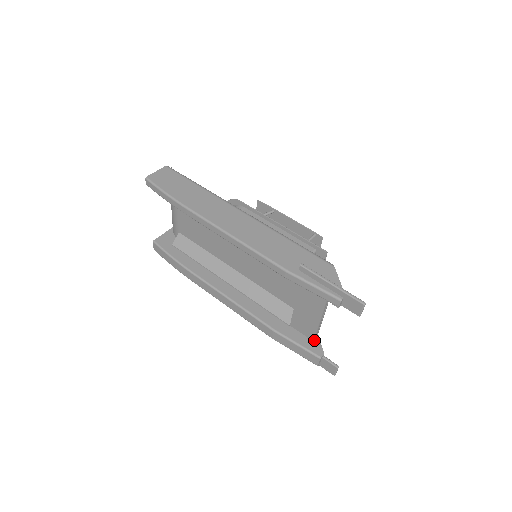
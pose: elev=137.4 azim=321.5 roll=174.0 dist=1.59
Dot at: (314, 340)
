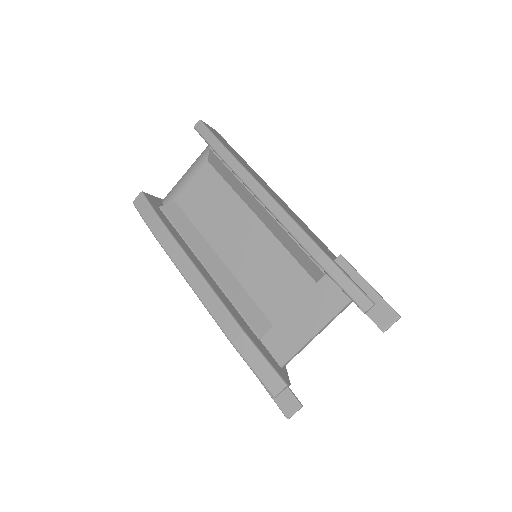
Dot at: (282, 367)
